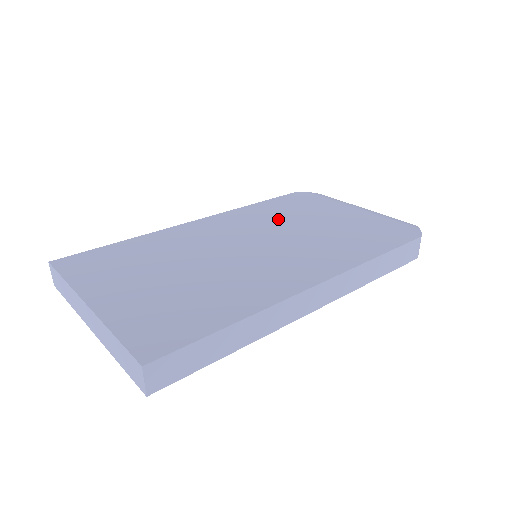
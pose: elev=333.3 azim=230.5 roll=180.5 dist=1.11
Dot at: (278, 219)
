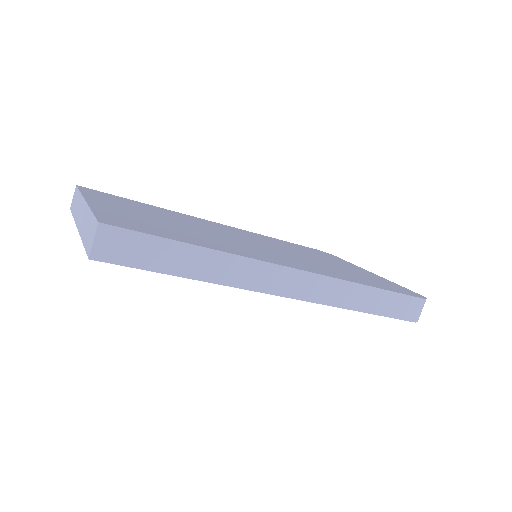
Dot at: (292, 248)
